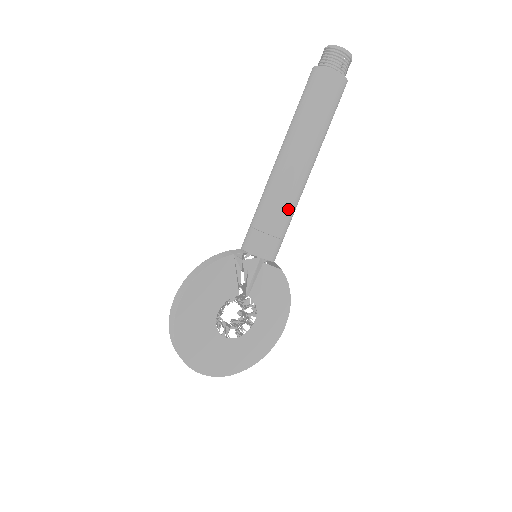
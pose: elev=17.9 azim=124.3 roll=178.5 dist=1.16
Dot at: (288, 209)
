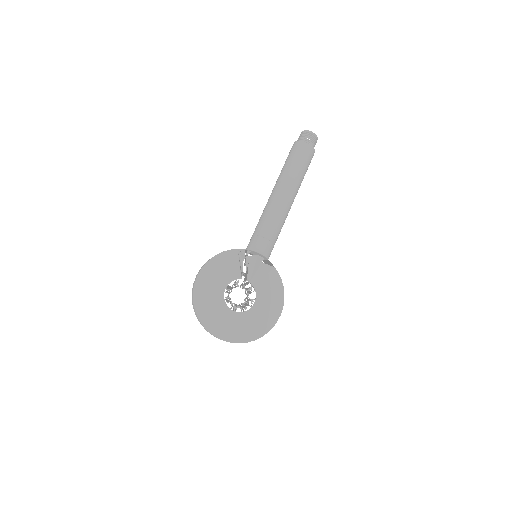
Dot at: (275, 221)
